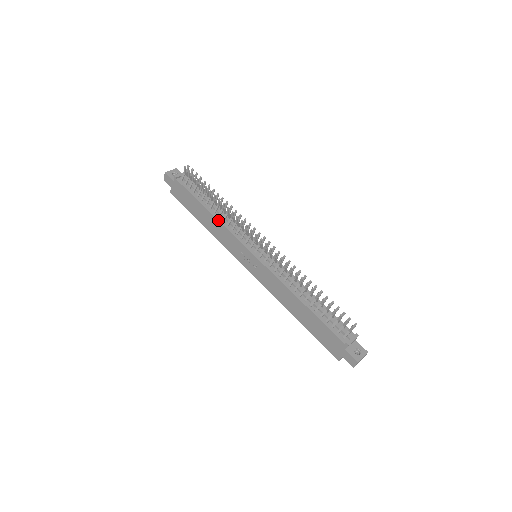
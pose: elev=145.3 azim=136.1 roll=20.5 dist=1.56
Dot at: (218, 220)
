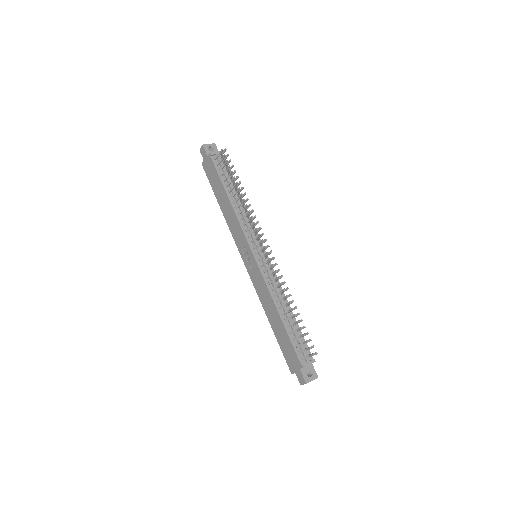
Dot at: (234, 211)
